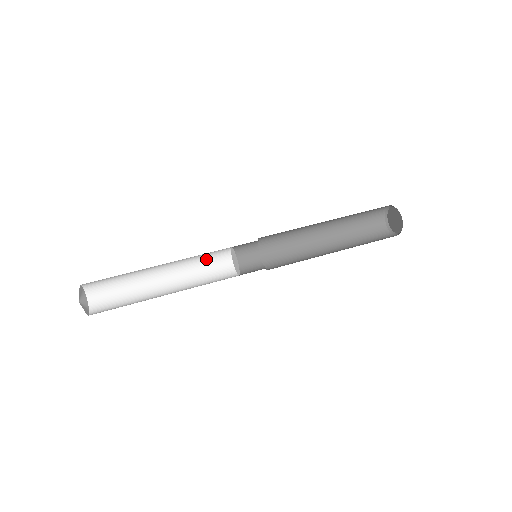
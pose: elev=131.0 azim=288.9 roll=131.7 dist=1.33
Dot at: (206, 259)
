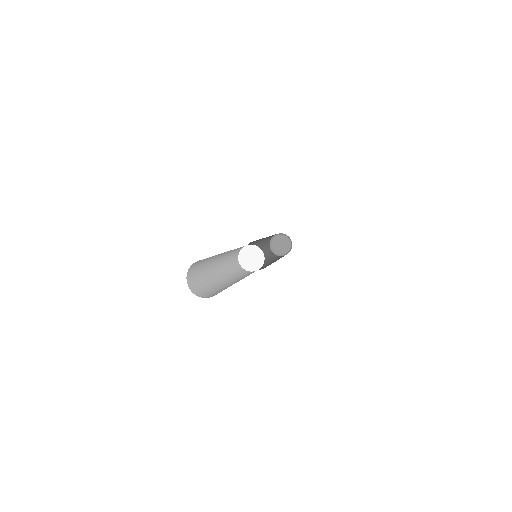
Dot at: (231, 261)
